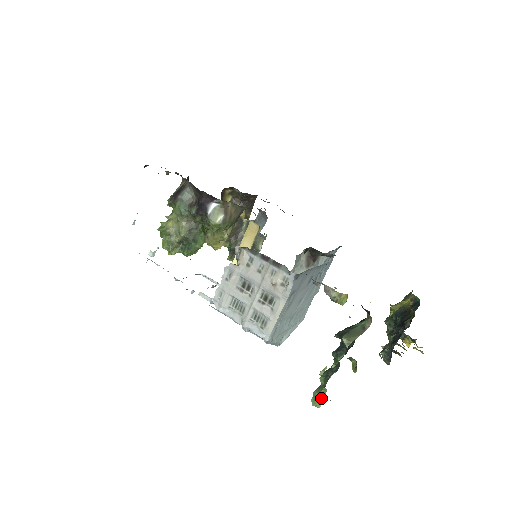
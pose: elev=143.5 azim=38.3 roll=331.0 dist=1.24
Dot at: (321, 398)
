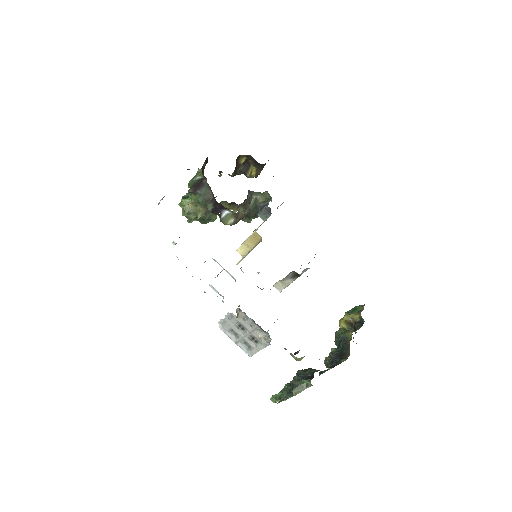
Dot at: occluded
